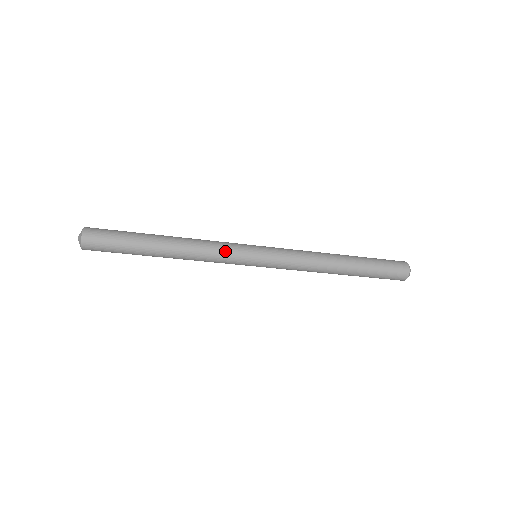
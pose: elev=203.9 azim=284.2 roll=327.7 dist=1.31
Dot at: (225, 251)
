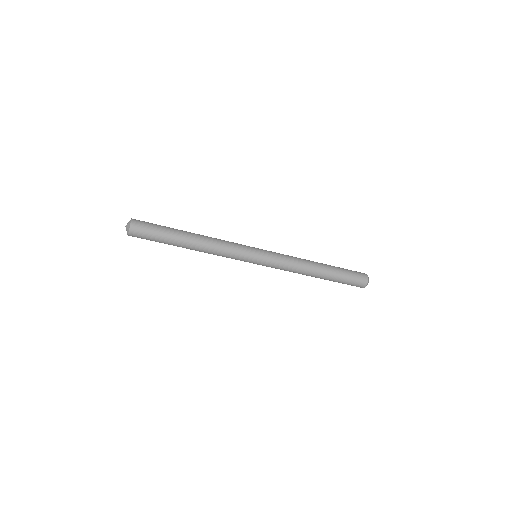
Dot at: (235, 248)
